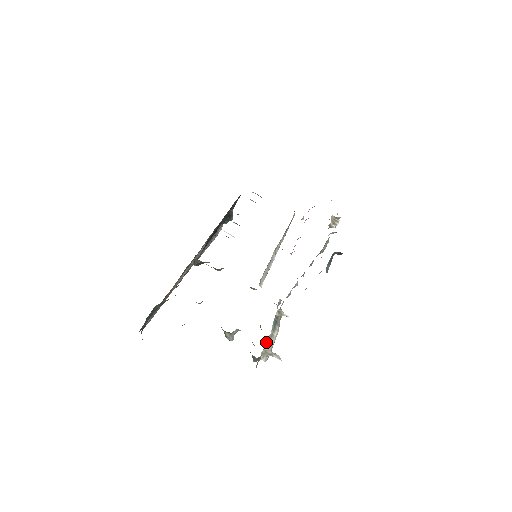
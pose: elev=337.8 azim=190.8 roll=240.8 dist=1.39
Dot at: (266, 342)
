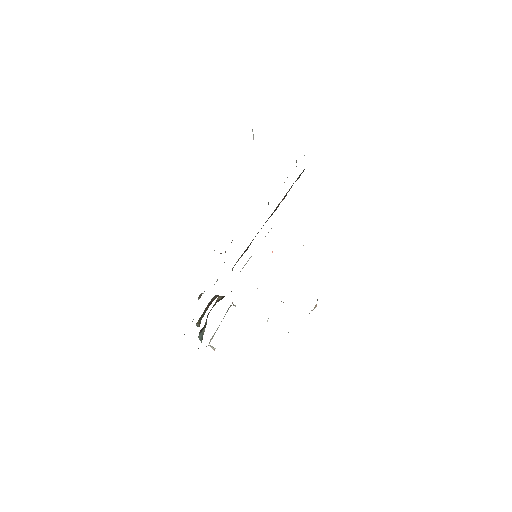
Dot at: (214, 334)
